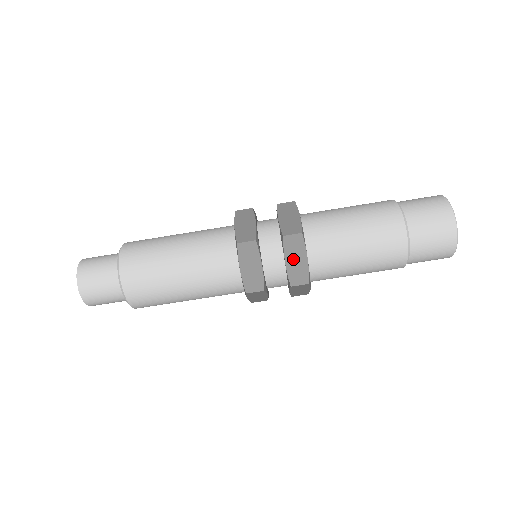
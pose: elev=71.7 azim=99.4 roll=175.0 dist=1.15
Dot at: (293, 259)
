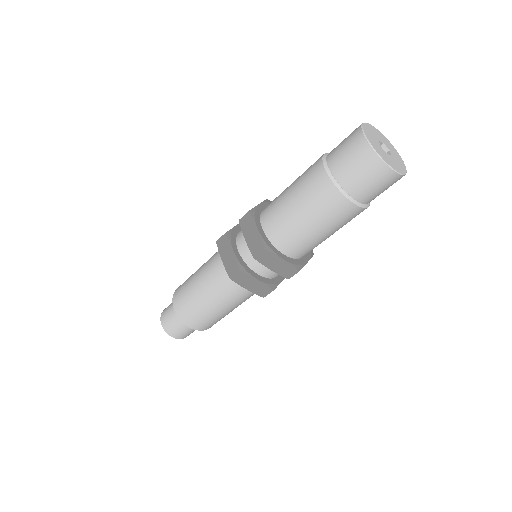
Dot at: (249, 235)
